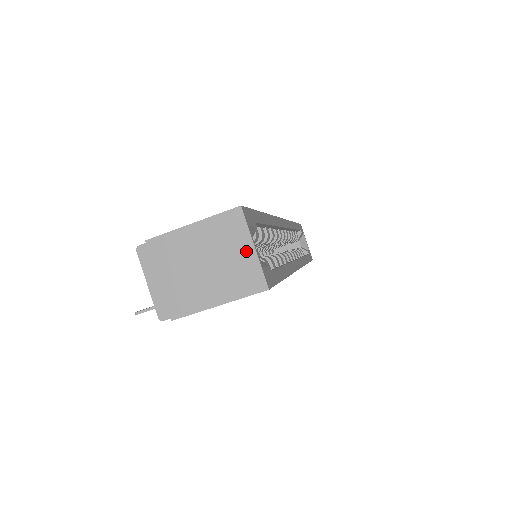
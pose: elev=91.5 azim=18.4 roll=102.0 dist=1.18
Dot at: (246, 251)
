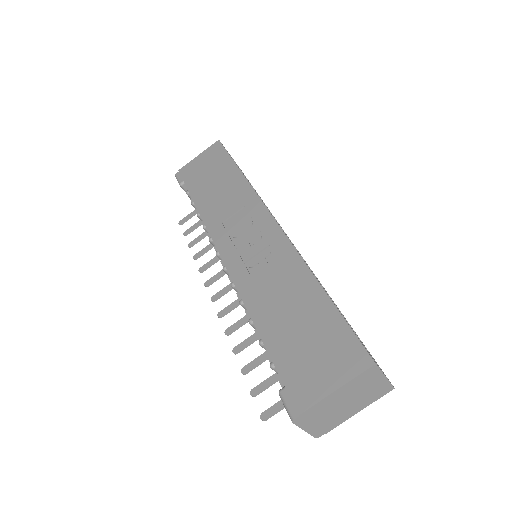
Dot at: (379, 381)
